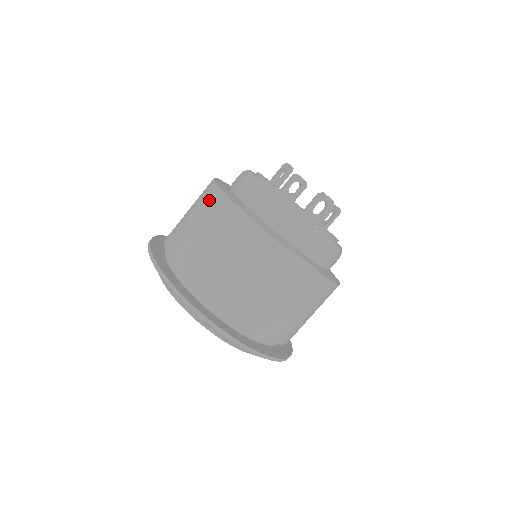
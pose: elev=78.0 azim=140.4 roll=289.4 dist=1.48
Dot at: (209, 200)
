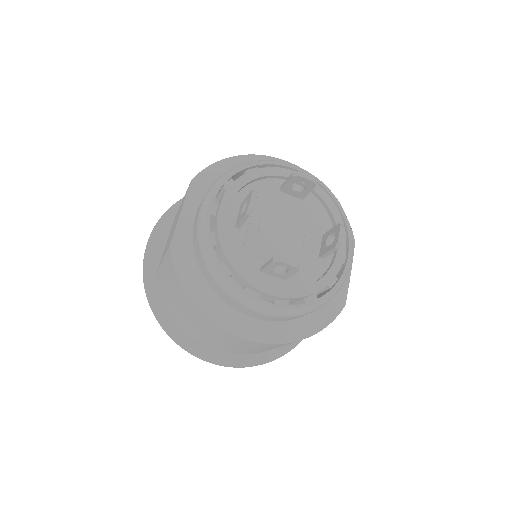
Dot at: occluded
